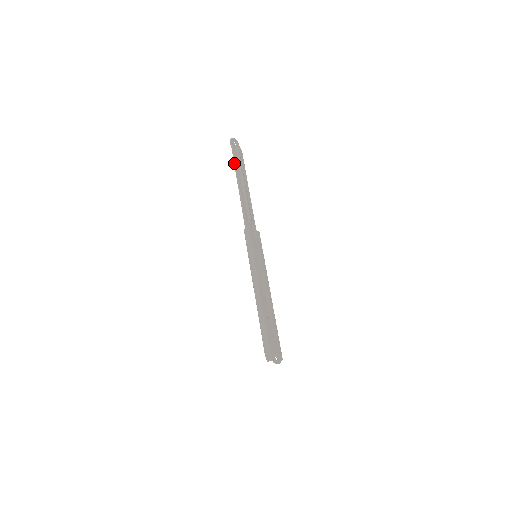
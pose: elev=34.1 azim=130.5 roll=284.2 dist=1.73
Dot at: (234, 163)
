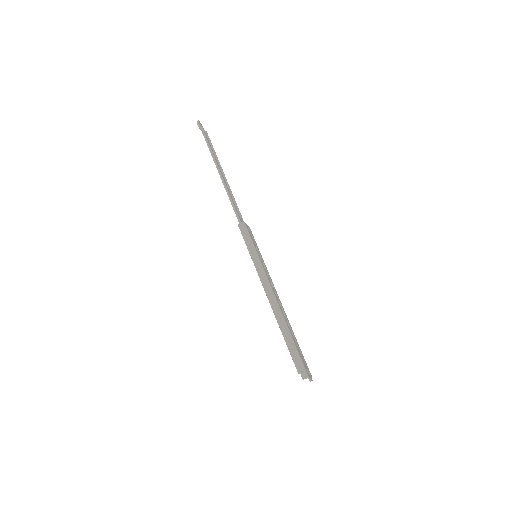
Dot at: (209, 148)
